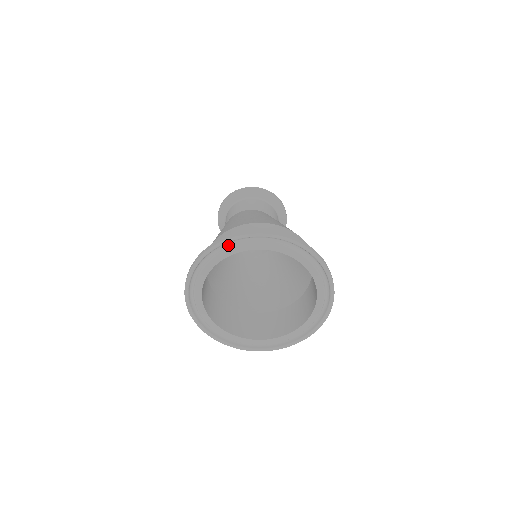
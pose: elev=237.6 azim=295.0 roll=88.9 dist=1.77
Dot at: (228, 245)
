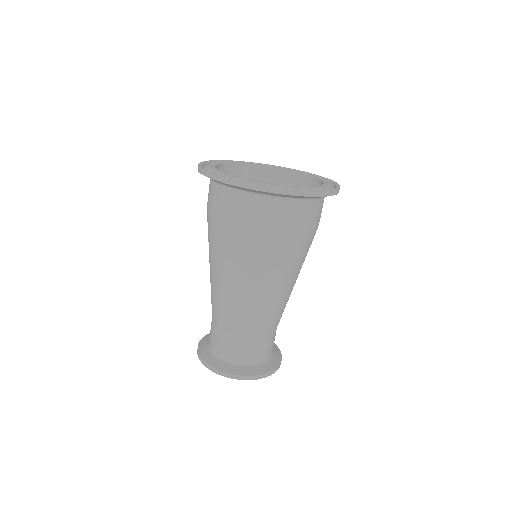
Dot at: occluded
